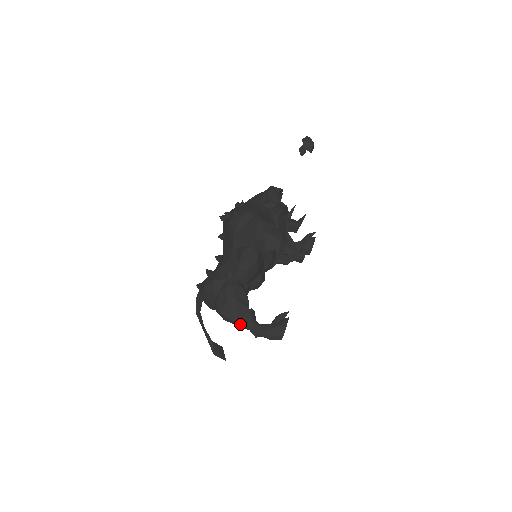
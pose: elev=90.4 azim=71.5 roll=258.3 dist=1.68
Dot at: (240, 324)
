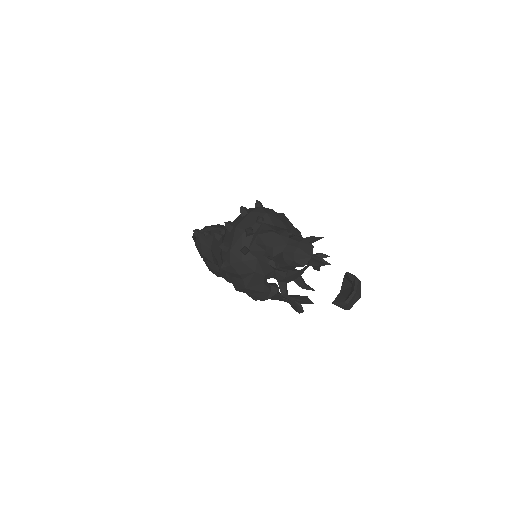
Dot at: occluded
